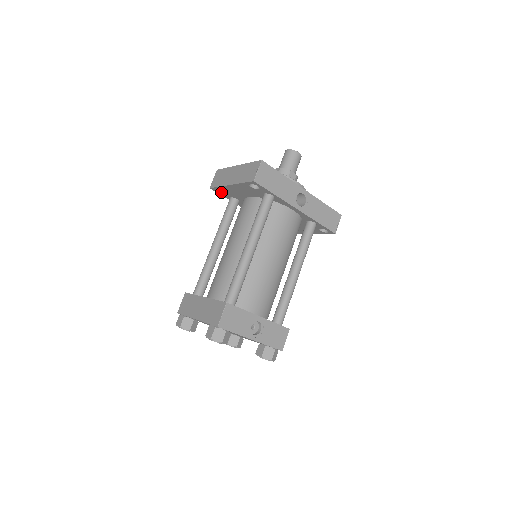
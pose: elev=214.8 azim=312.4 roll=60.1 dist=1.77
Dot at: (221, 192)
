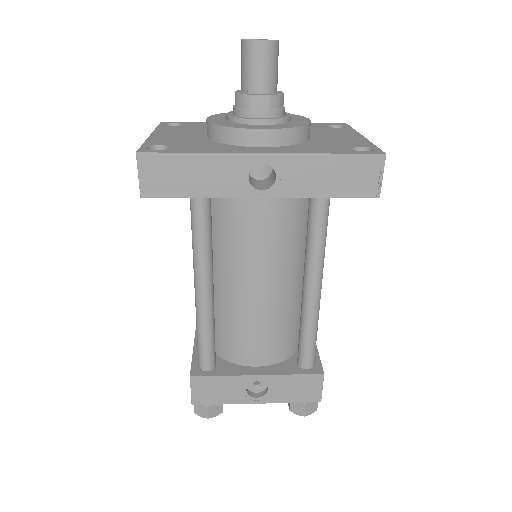
Dot at: occluded
